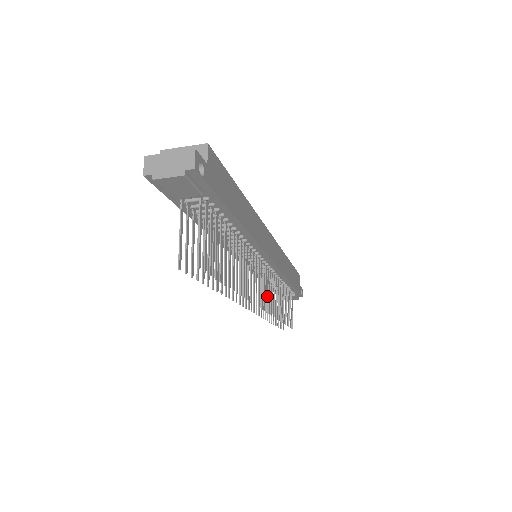
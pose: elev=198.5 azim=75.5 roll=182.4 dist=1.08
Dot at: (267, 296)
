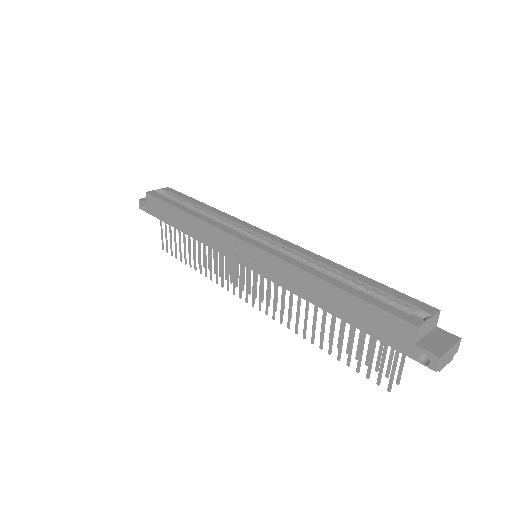
Dot at: (206, 255)
